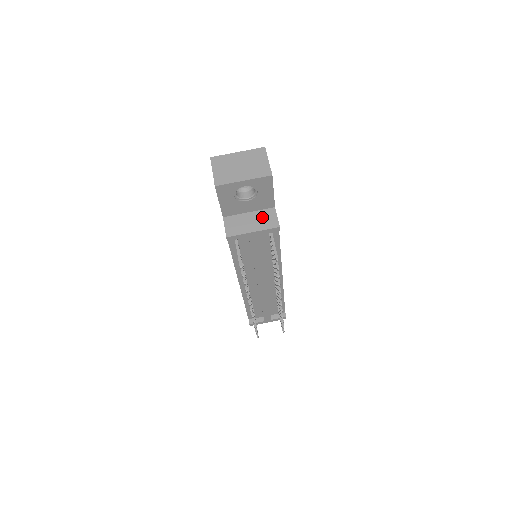
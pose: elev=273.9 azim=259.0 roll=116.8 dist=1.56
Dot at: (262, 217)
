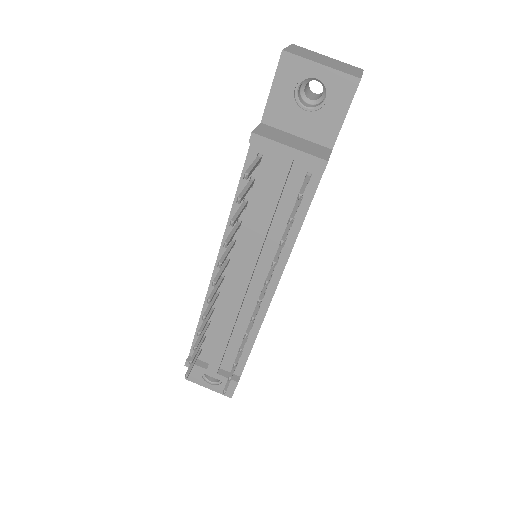
Dot at: (310, 146)
